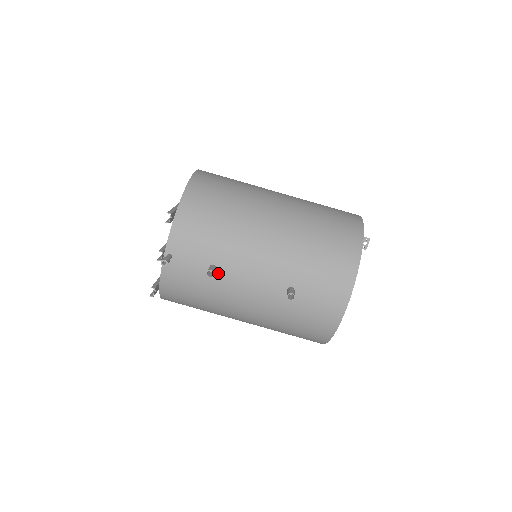
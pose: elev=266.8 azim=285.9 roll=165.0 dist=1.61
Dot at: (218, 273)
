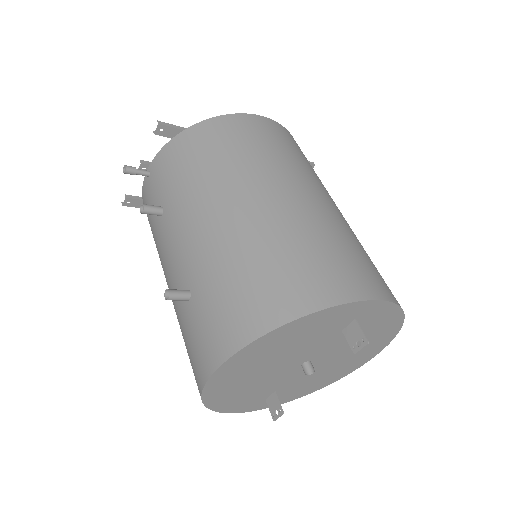
Dot at: (162, 220)
